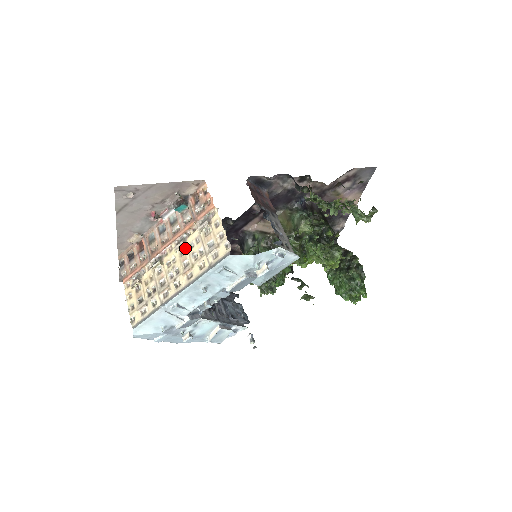
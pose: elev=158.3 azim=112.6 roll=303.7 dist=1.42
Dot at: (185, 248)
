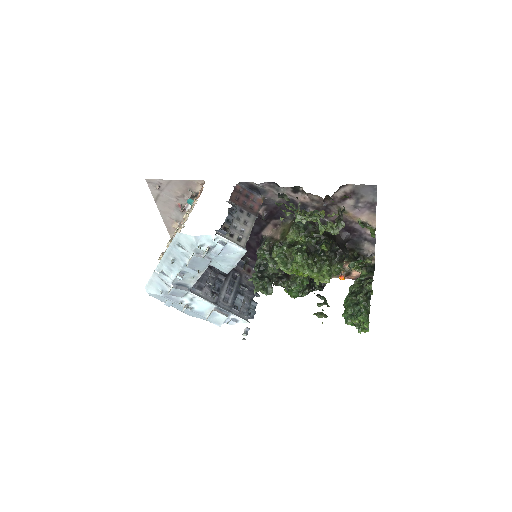
Dot at: occluded
